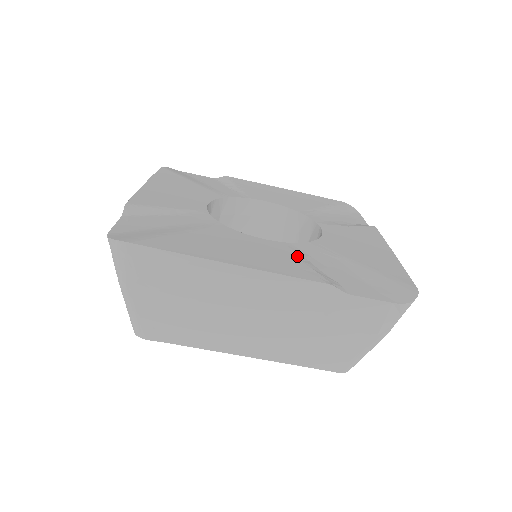
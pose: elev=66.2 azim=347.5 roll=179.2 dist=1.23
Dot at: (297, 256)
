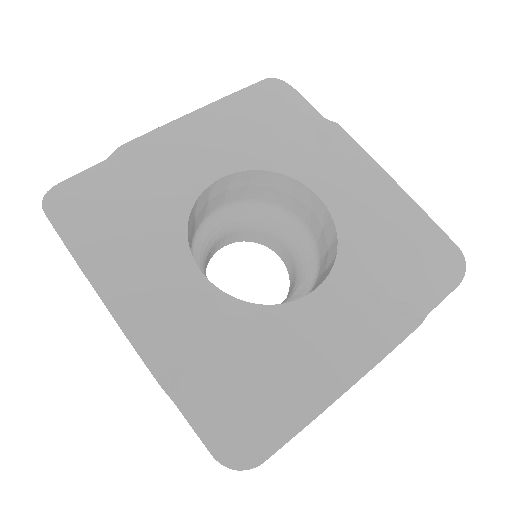
Dot at: (361, 297)
